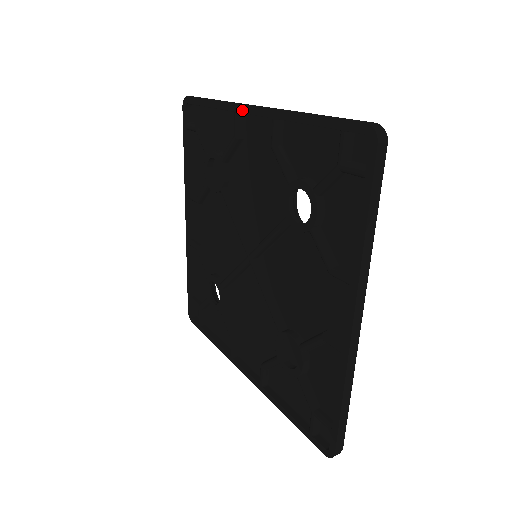
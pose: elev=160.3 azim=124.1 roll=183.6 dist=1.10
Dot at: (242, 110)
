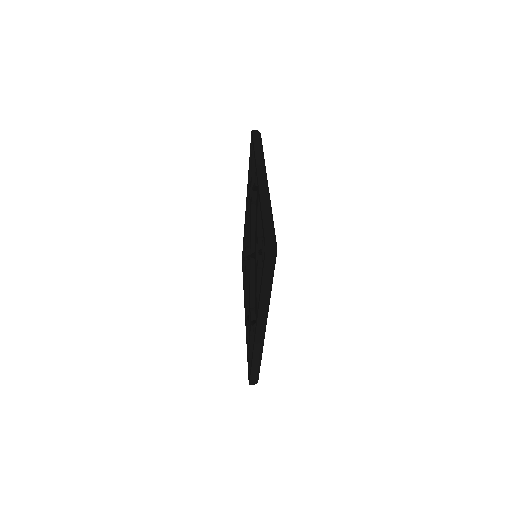
Dot at: (246, 211)
